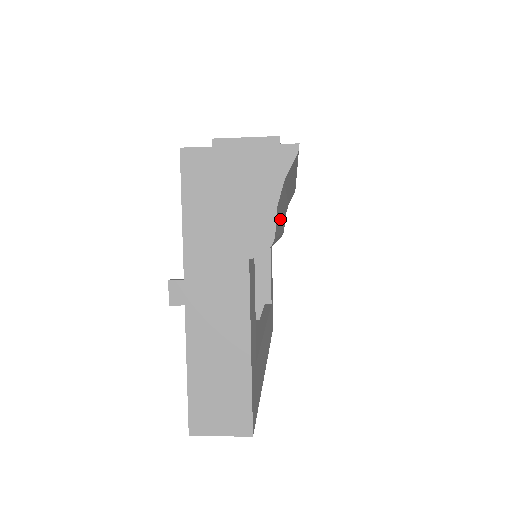
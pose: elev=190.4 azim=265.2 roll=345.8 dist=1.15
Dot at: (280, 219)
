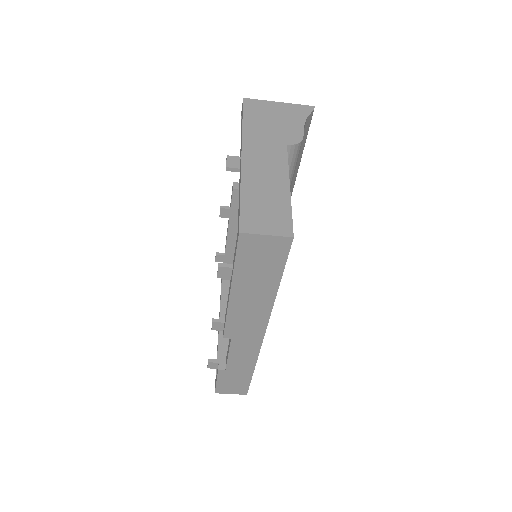
Dot at: occluded
